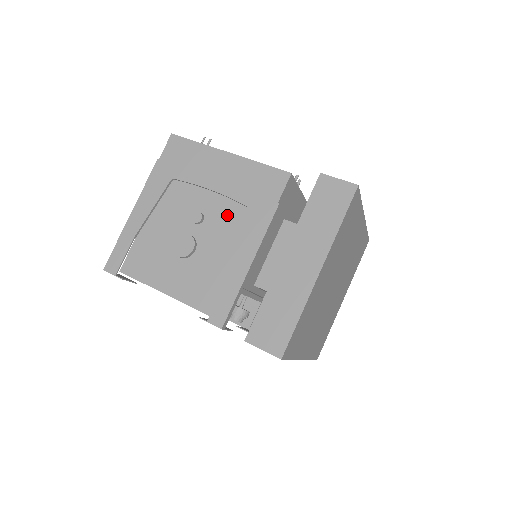
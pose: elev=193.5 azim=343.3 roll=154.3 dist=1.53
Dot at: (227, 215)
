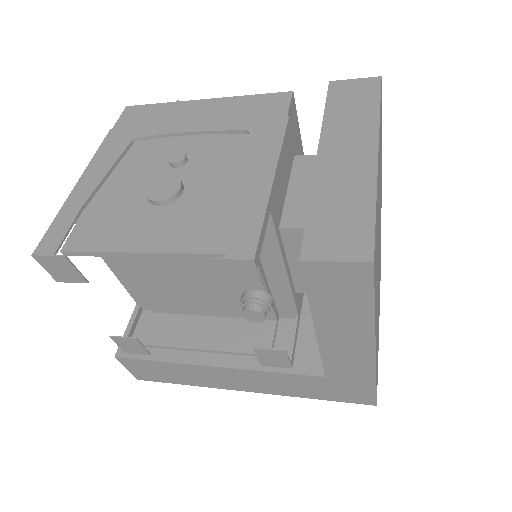
Dot at: (220, 148)
